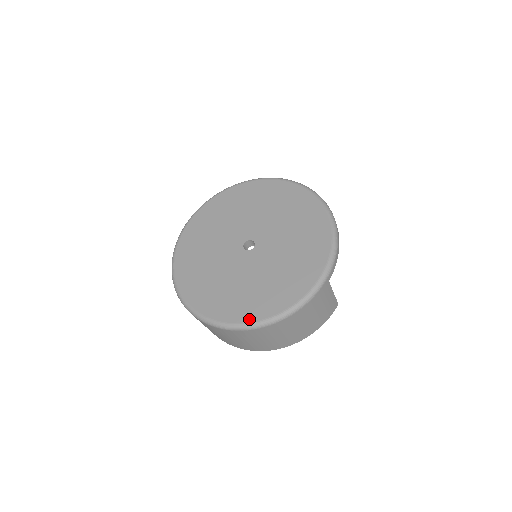
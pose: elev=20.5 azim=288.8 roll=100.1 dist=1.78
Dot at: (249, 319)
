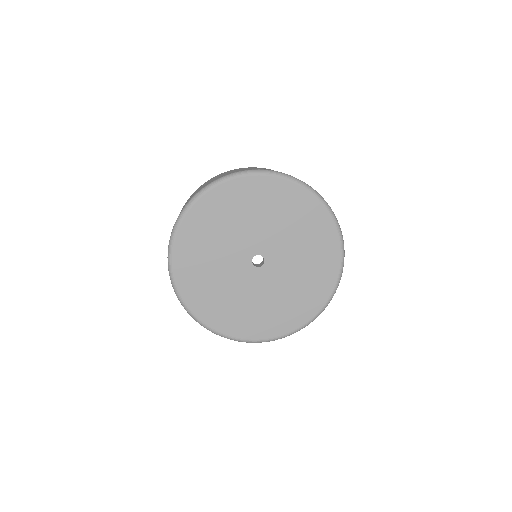
Dot at: (259, 337)
